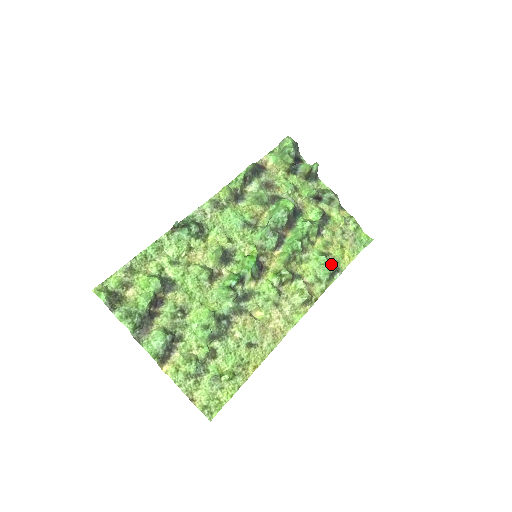
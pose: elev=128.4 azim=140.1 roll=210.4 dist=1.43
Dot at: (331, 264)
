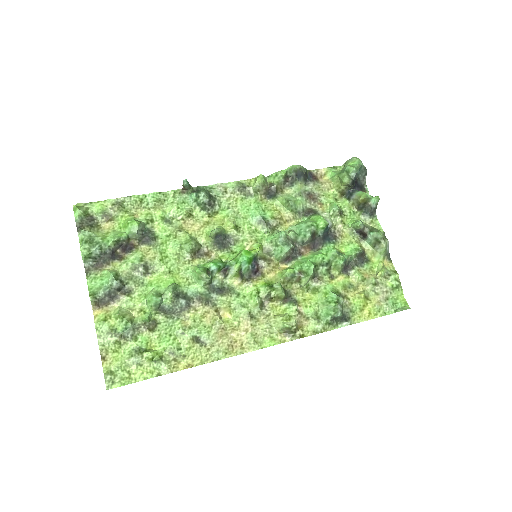
Dot at: (338, 306)
